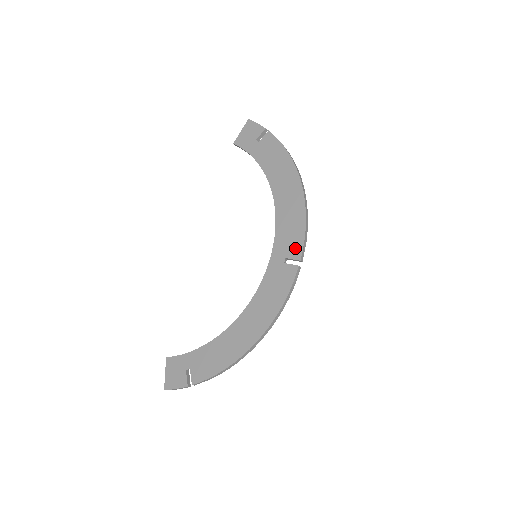
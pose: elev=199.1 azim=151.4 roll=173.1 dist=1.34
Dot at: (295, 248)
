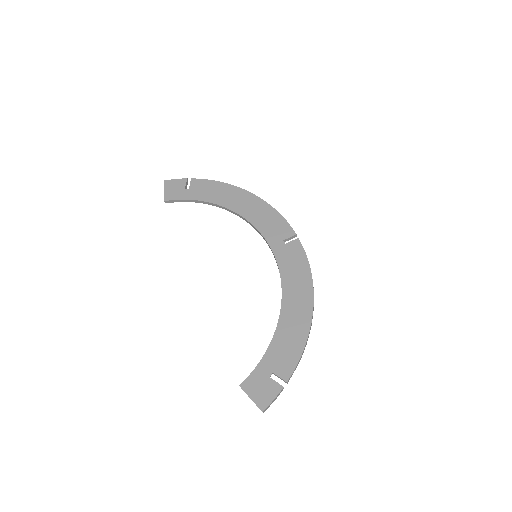
Dot at: (285, 230)
